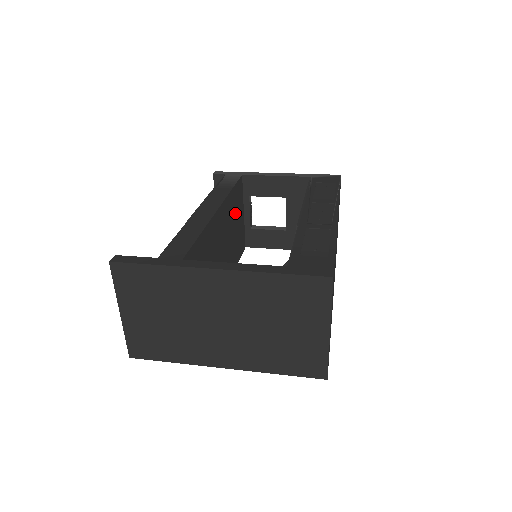
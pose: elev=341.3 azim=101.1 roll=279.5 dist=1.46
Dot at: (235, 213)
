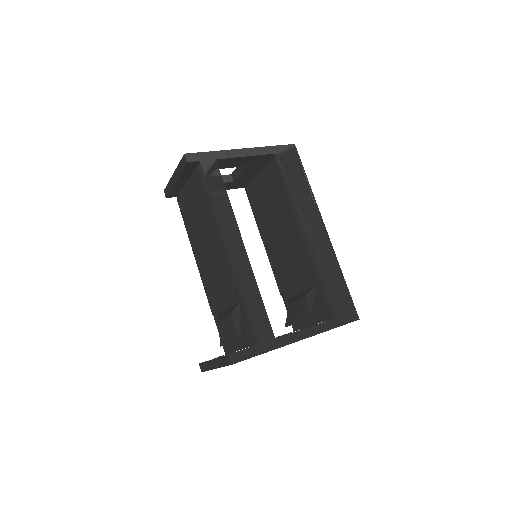
Dot at: occluded
